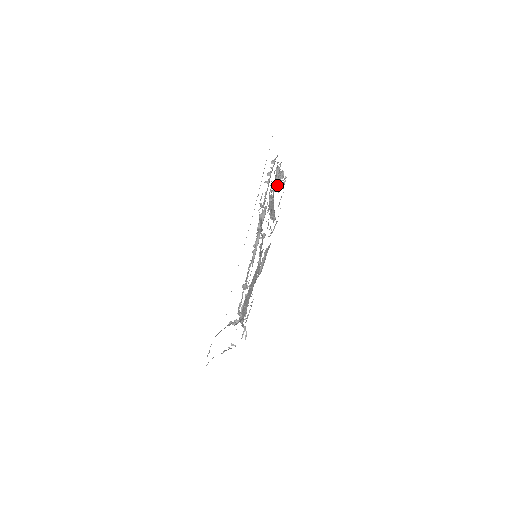
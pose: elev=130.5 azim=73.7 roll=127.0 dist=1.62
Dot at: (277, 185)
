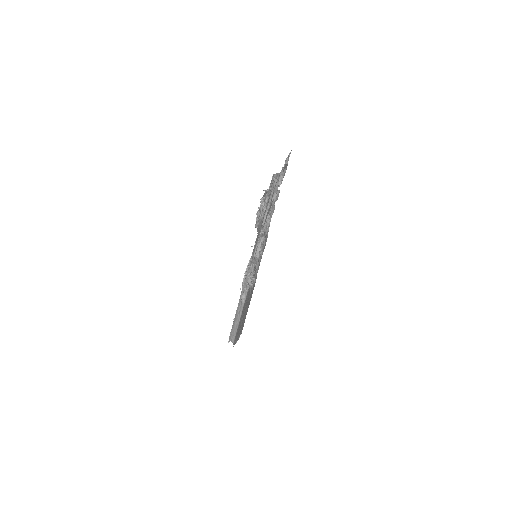
Dot at: (270, 209)
